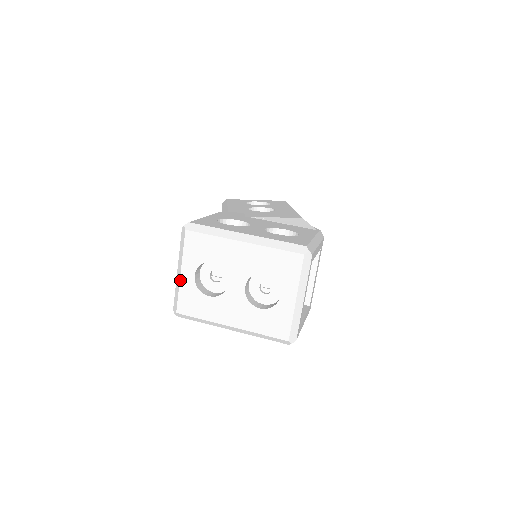
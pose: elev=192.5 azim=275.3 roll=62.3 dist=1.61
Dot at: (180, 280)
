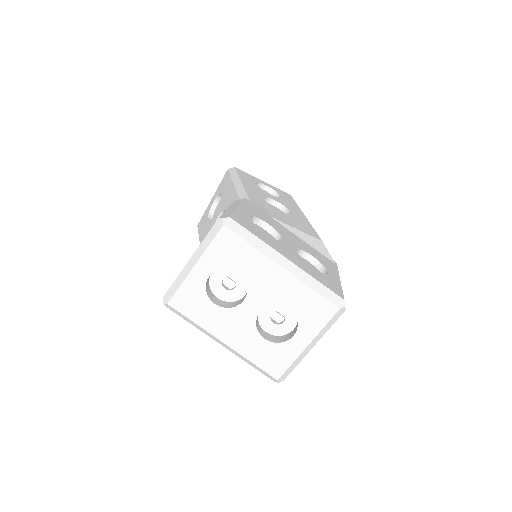
Dot at: (189, 273)
